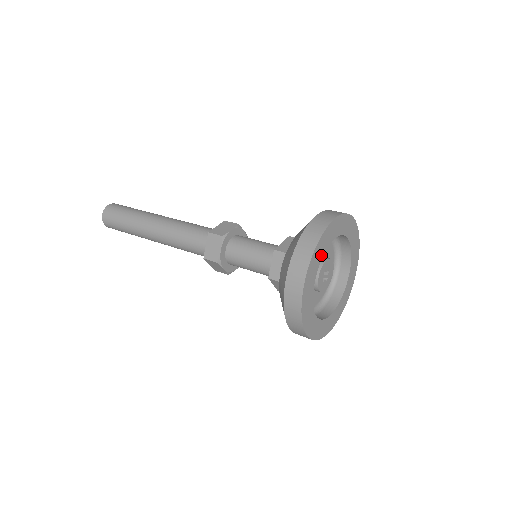
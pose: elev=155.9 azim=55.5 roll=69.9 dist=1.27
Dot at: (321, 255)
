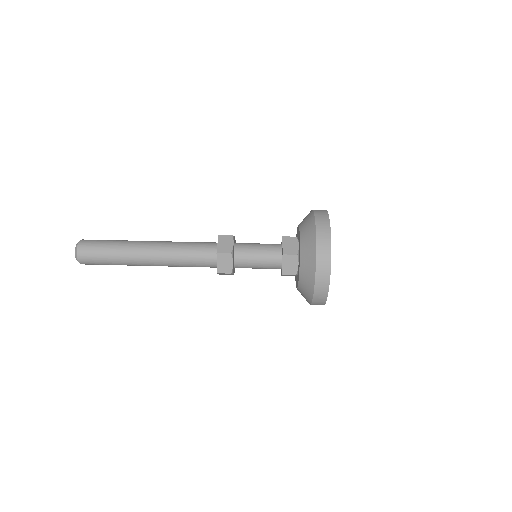
Dot at: occluded
